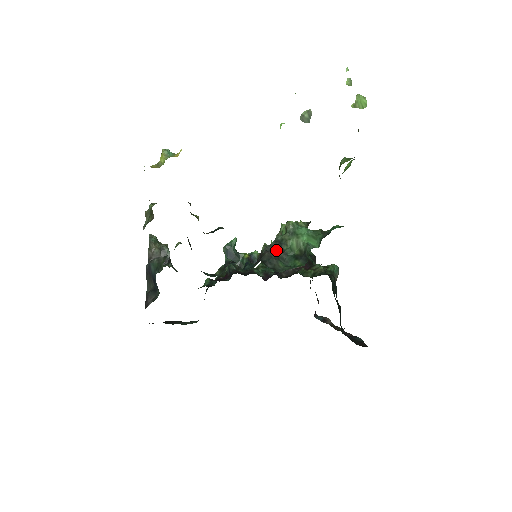
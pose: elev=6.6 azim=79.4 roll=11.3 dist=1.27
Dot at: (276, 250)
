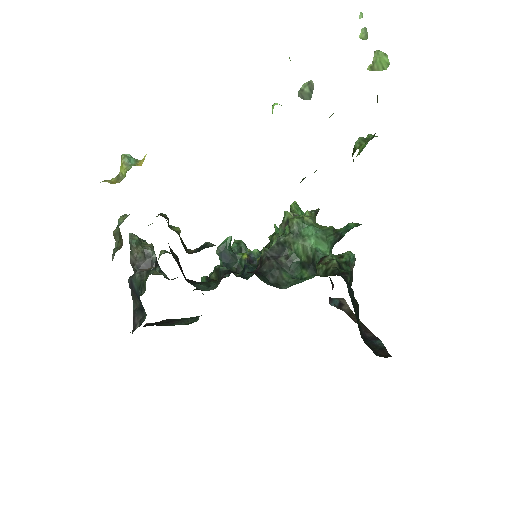
Dot at: (278, 255)
